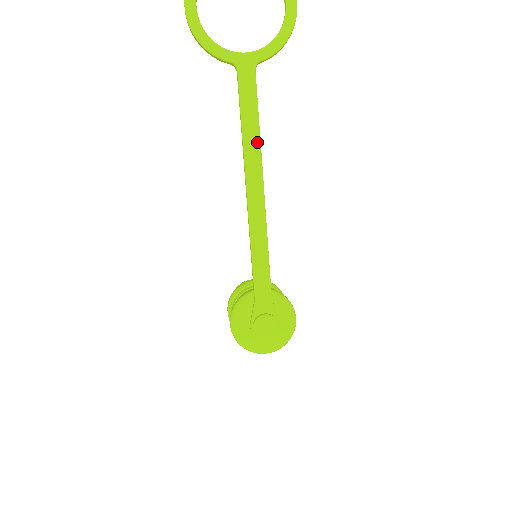
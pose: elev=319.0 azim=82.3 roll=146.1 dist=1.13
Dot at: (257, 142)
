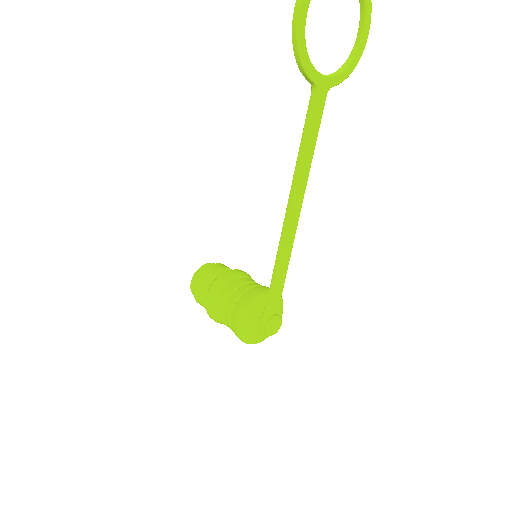
Dot at: (309, 165)
